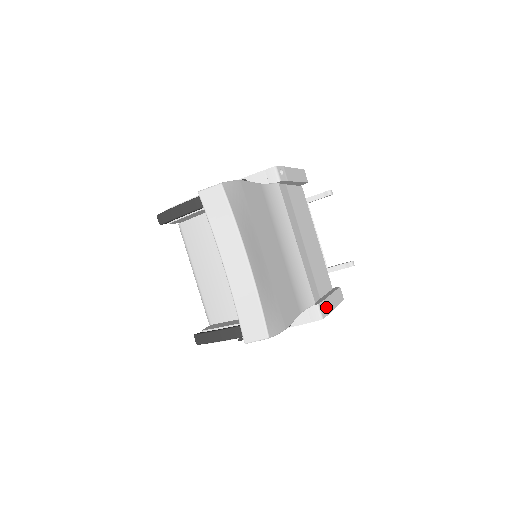
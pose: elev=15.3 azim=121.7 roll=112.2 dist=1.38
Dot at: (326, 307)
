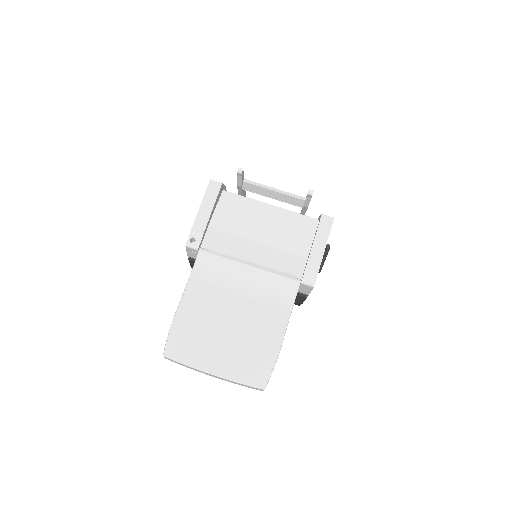
Dot at: (311, 271)
